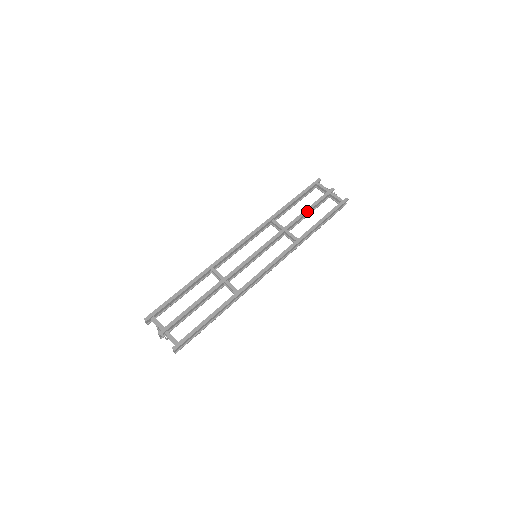
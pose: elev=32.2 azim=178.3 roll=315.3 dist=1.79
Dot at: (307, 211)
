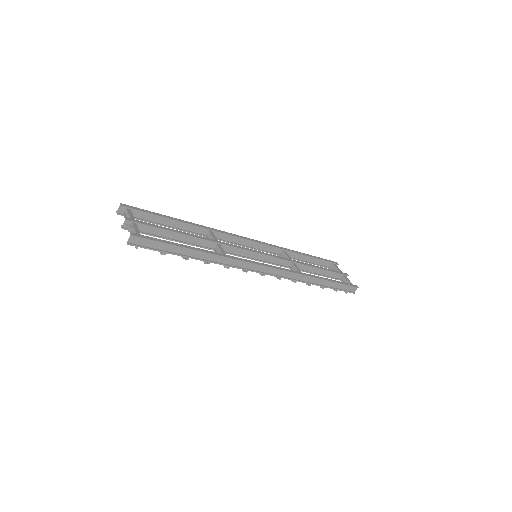
Dot at: (319, 267)
